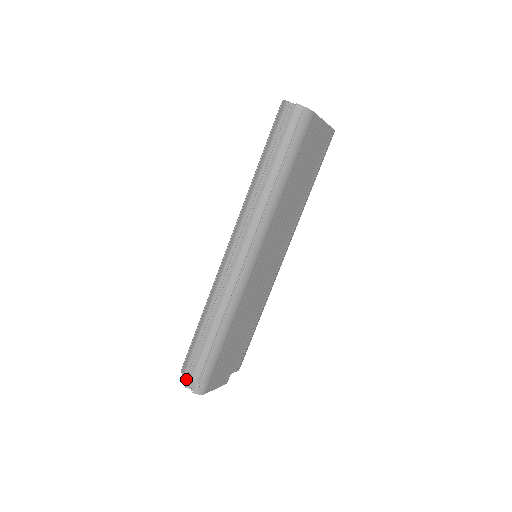
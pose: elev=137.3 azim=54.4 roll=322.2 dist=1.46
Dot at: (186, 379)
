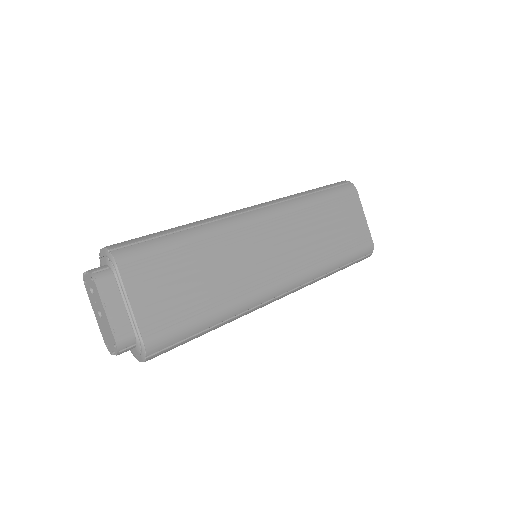
Dot at: occluded
